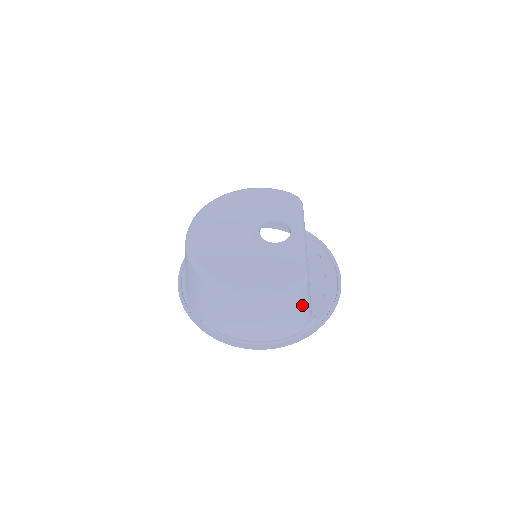
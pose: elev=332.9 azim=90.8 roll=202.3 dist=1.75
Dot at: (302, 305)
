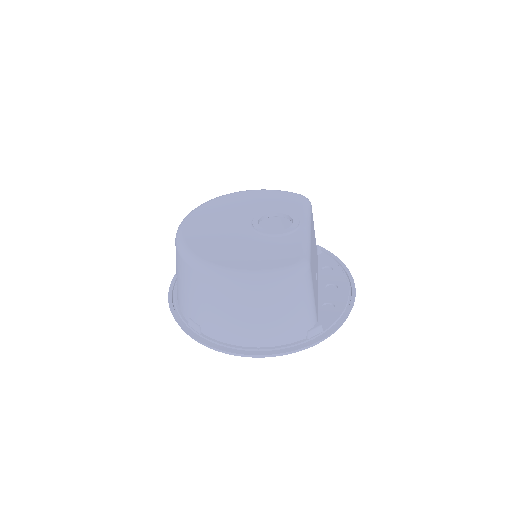
Dot at: (302, 300)
